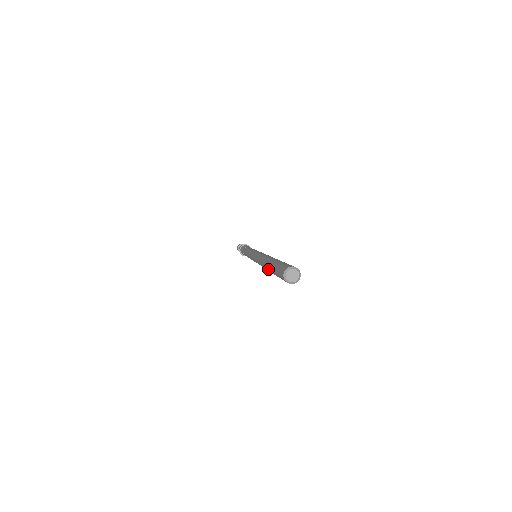
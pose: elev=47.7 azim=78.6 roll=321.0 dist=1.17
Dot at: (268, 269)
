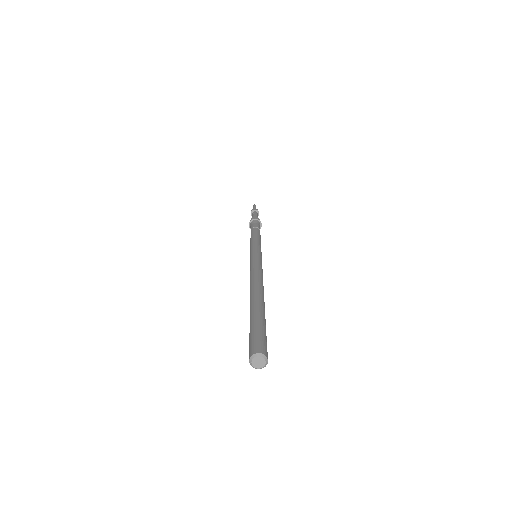
Dot at: occluded
